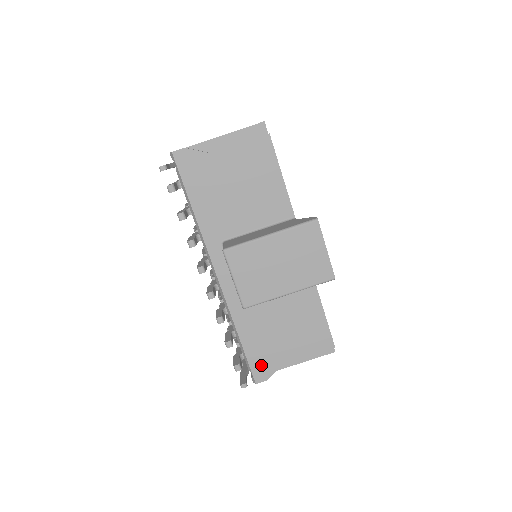
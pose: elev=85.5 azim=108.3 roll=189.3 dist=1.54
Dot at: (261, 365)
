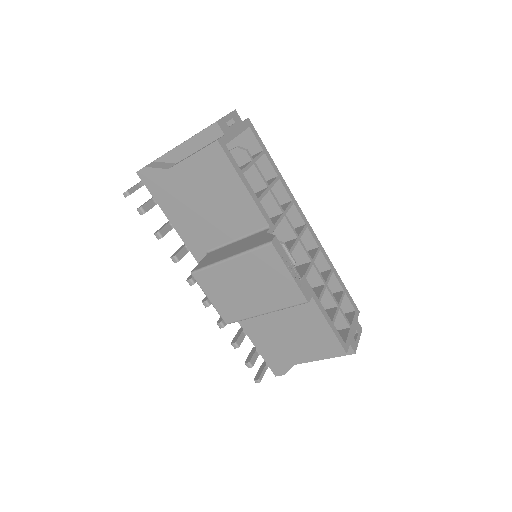
Dot at: (275, 361)
